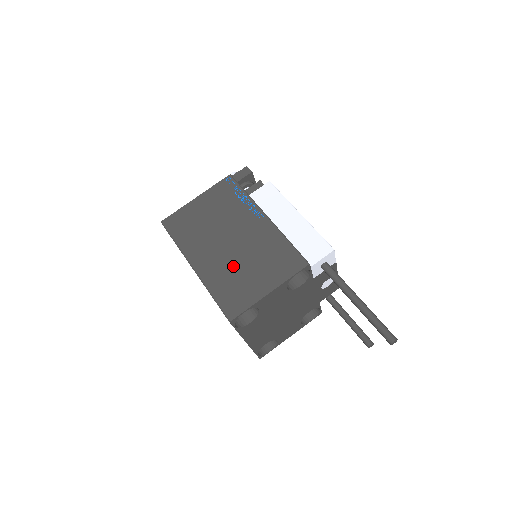
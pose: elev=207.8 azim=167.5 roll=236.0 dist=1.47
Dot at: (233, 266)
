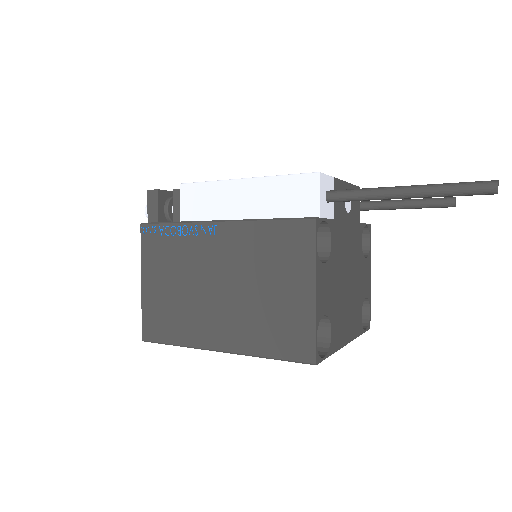
Dot at: (250, 307)
